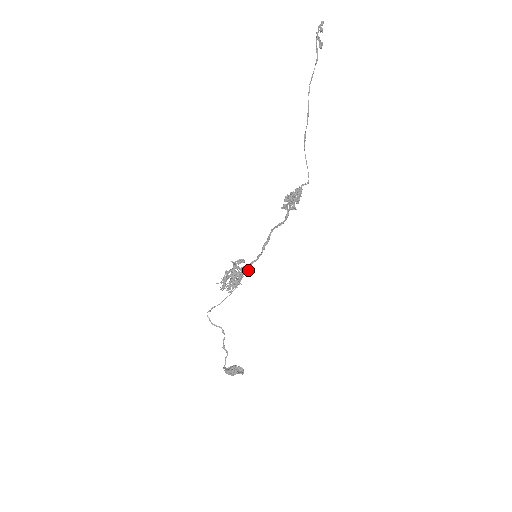
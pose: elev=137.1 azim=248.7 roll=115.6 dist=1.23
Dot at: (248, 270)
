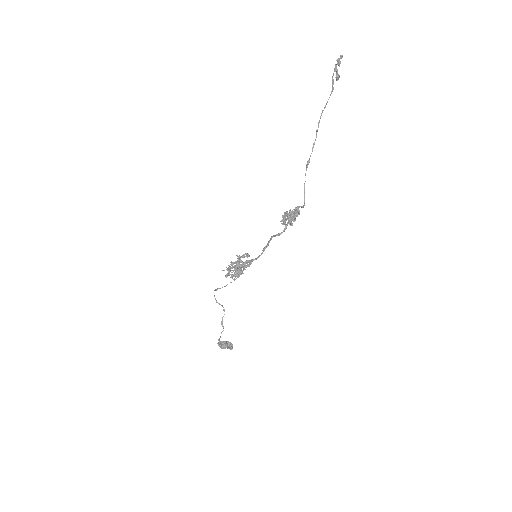
Dot at: (249, 265)
